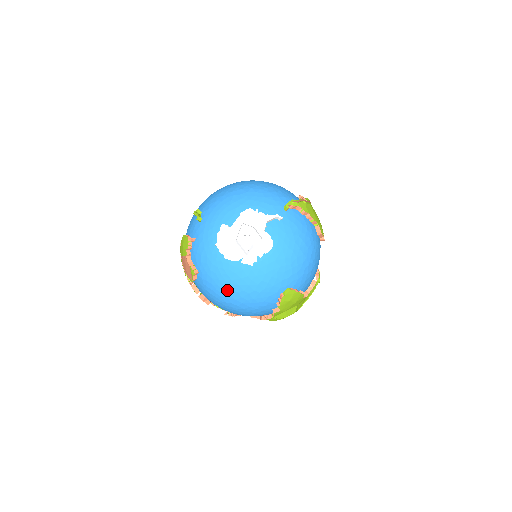
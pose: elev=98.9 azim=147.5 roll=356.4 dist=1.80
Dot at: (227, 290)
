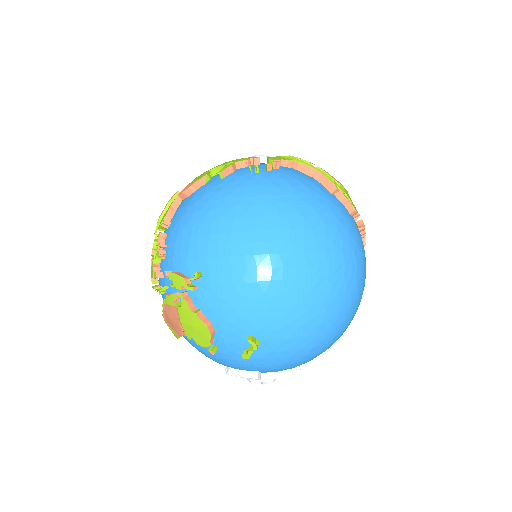
Dot at: occluded
